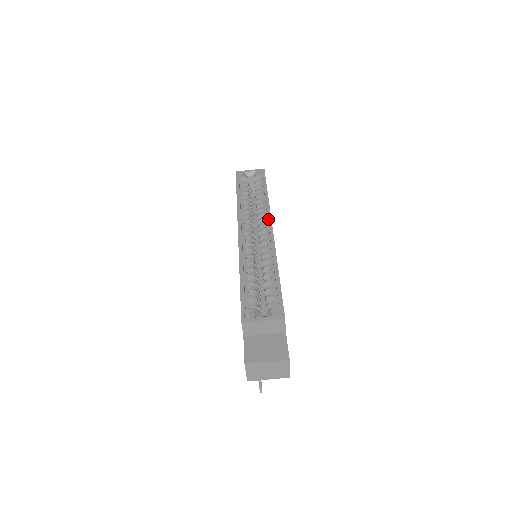
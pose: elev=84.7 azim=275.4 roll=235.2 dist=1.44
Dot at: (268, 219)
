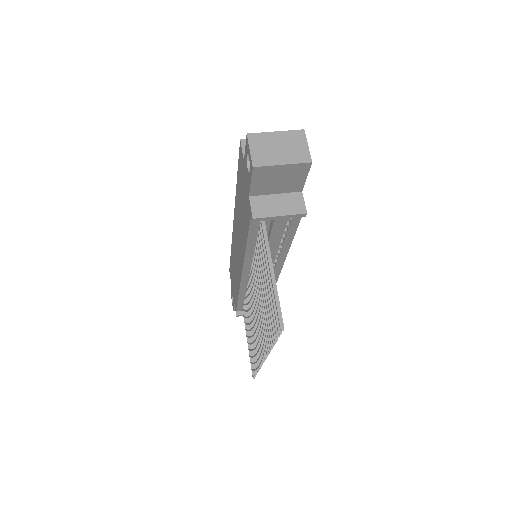
Dot at: occluded
